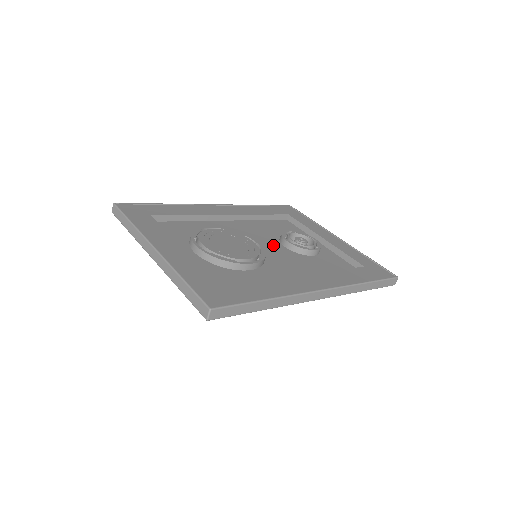
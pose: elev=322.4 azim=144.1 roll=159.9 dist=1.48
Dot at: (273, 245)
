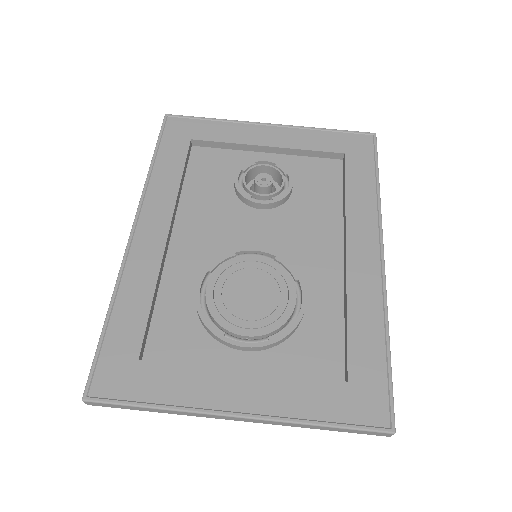
Dot at: (254, 223)
